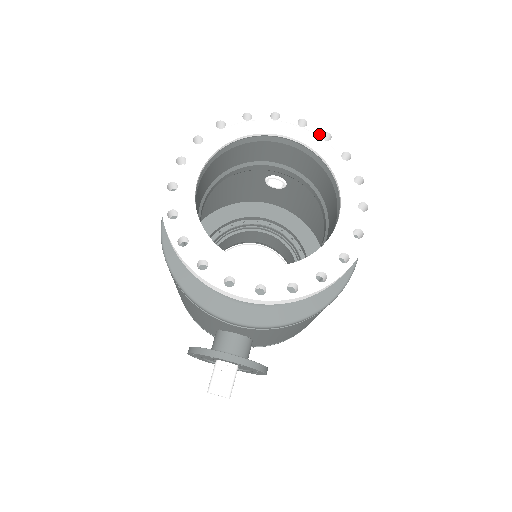
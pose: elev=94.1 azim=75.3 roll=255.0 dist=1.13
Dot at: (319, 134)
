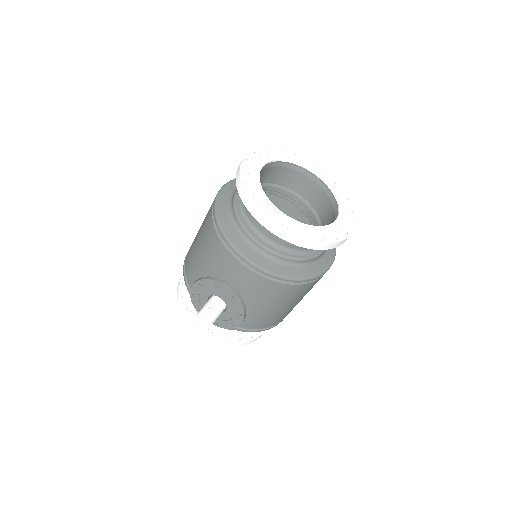
Dot at: (334, 182)
